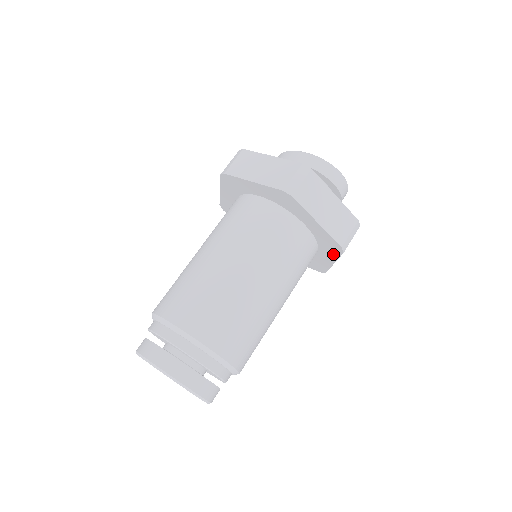
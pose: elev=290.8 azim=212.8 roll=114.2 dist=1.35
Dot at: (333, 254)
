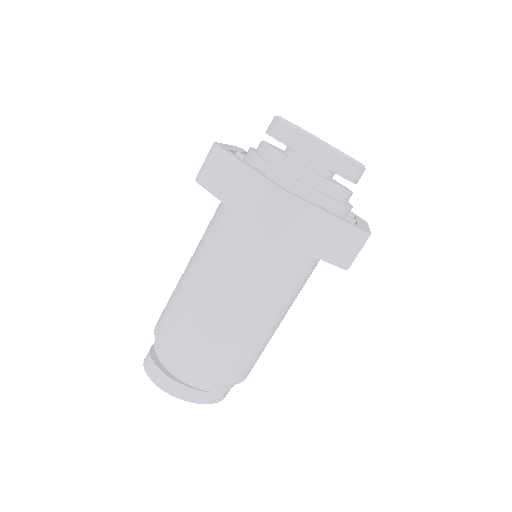
Dot at: occluded
